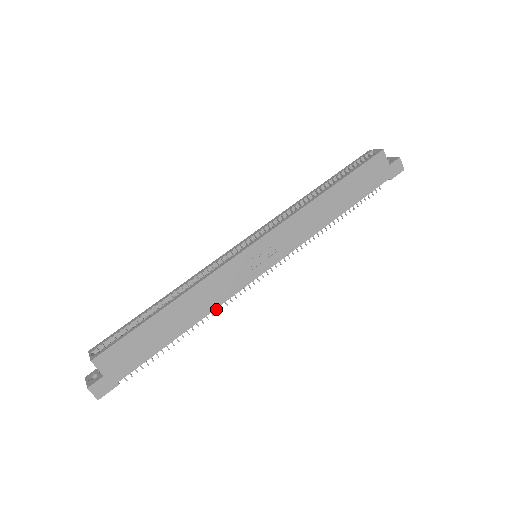
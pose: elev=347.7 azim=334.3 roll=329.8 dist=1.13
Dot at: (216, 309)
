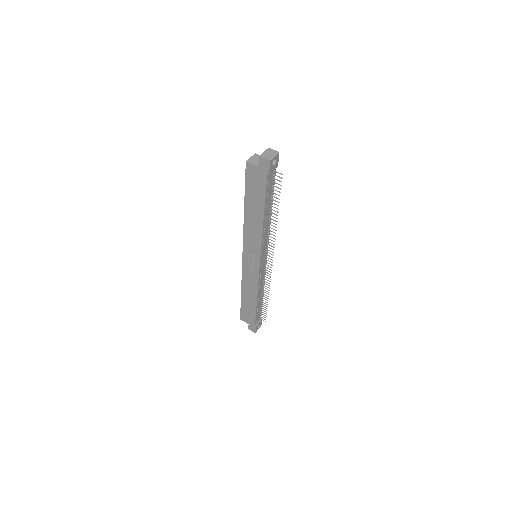
Dot at: (268, 285)
